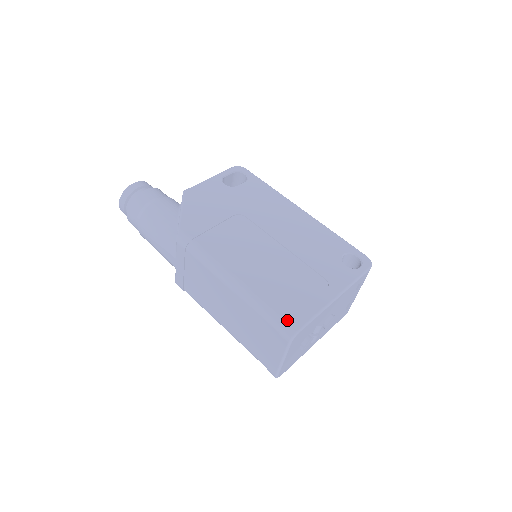
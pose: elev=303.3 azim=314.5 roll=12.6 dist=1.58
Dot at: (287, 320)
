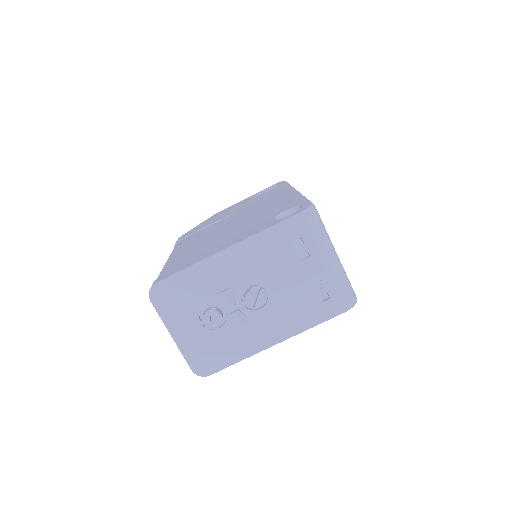
Dot at: (159, 278)
